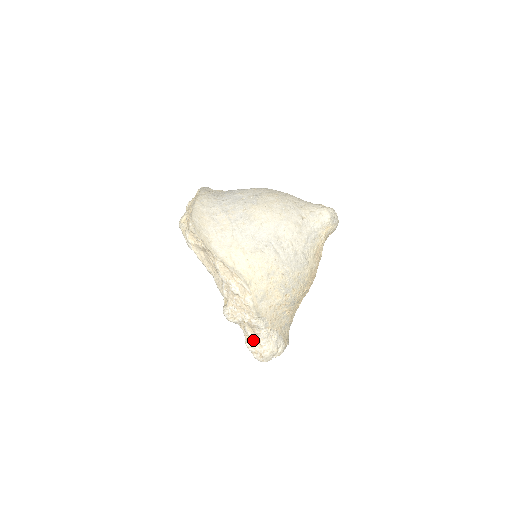
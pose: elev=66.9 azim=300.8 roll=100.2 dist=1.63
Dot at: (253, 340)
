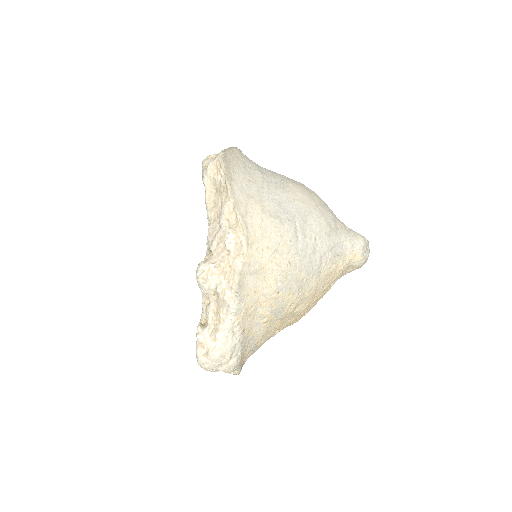
Dot at: (210, 326)
